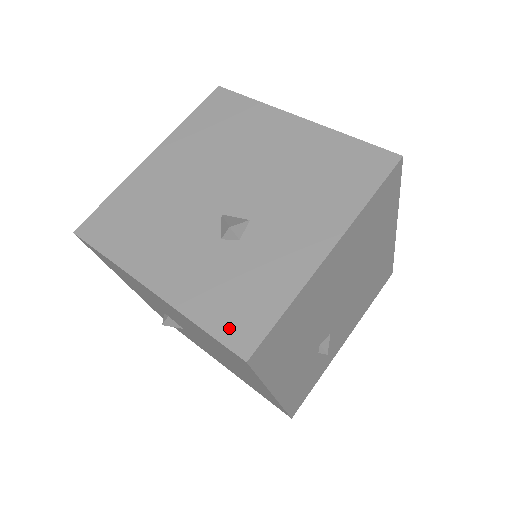
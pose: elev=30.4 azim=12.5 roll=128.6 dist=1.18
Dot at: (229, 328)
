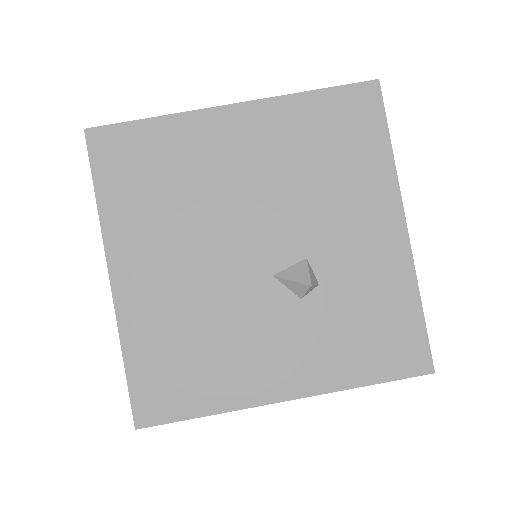
Dot at: (394, 363)
